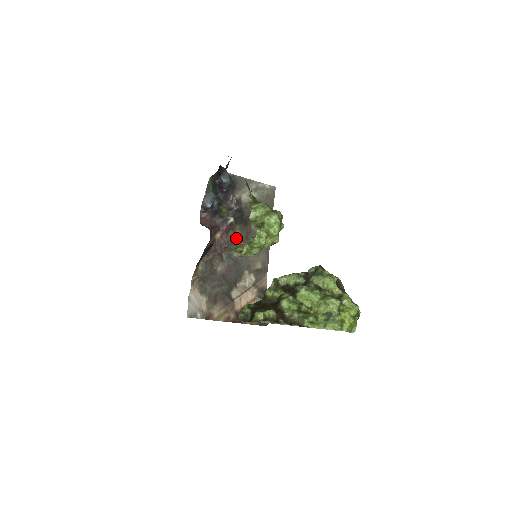
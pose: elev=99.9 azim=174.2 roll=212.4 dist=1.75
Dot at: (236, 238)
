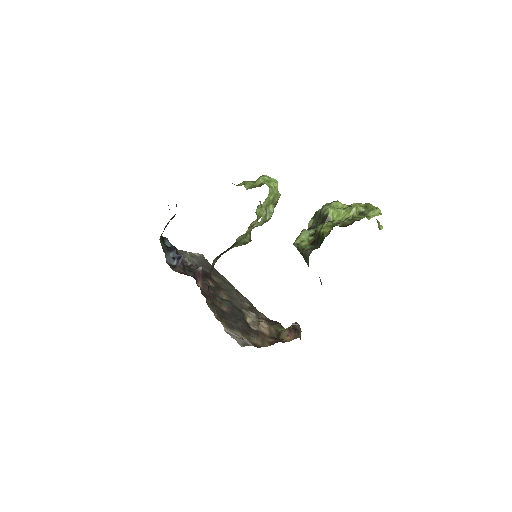
Dot at: (213, 287)
